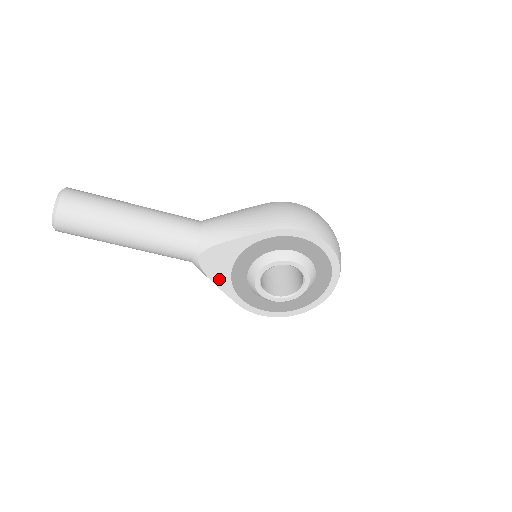
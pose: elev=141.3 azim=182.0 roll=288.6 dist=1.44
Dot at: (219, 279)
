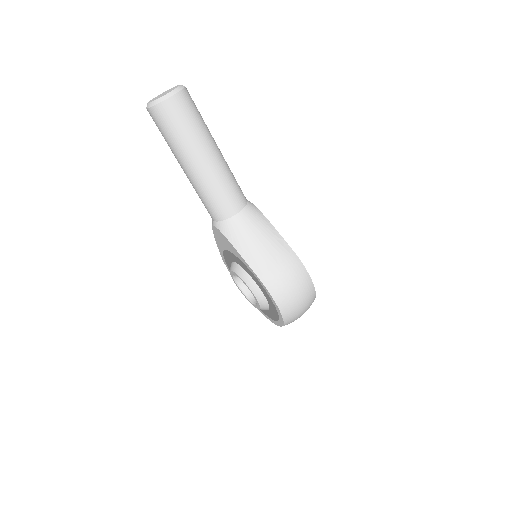
Dot at: (218, 241)
